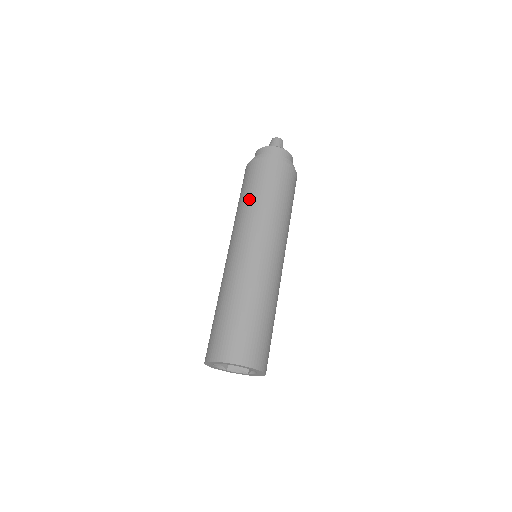
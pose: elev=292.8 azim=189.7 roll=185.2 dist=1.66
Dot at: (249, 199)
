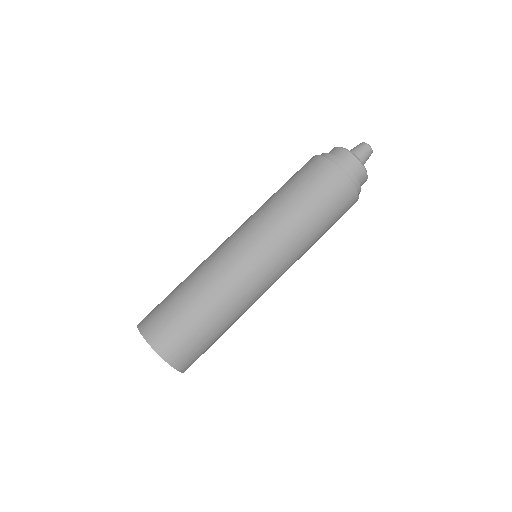
Dot at: occluded
